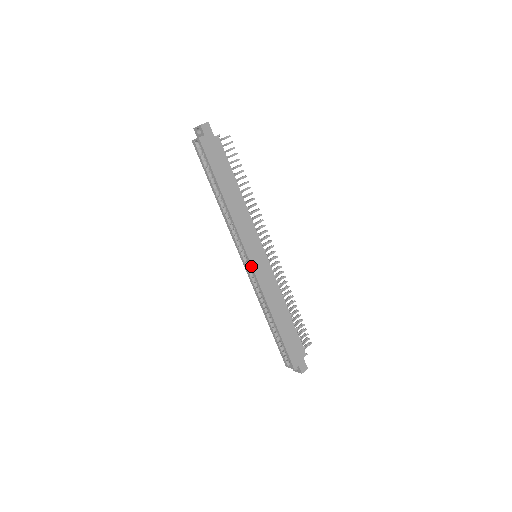
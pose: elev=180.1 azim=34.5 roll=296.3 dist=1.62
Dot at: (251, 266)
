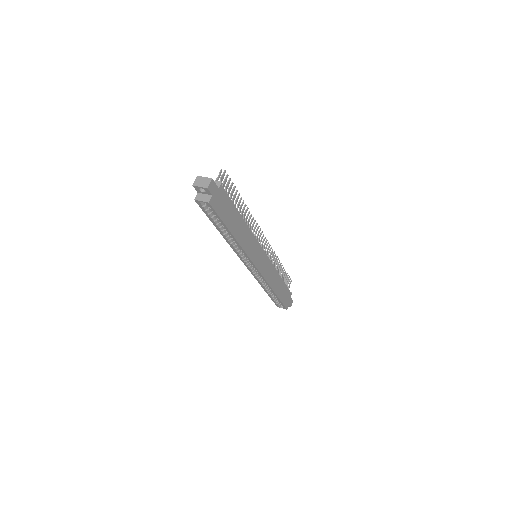
Dot at: (258, 271)
